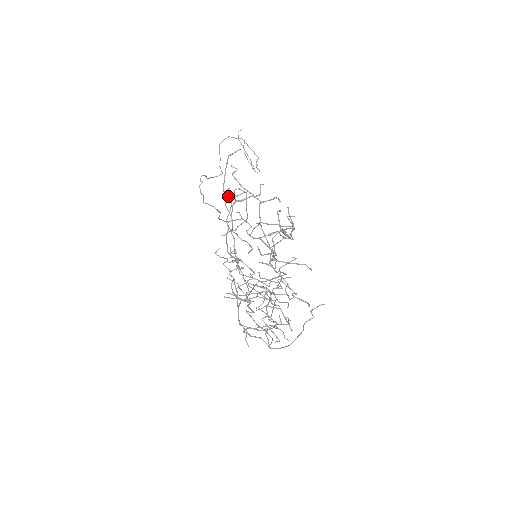
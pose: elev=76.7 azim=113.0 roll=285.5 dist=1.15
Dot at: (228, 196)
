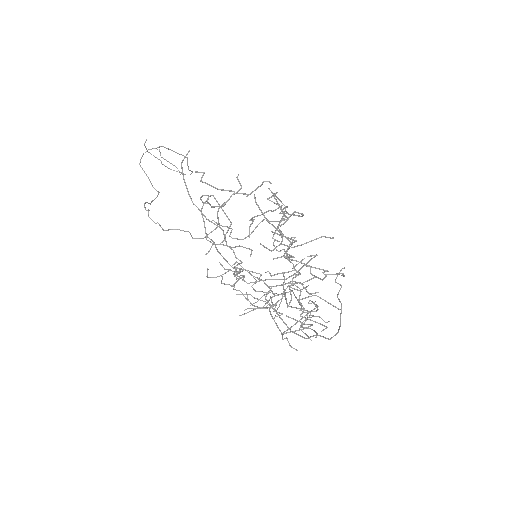
Dot at: occluded
